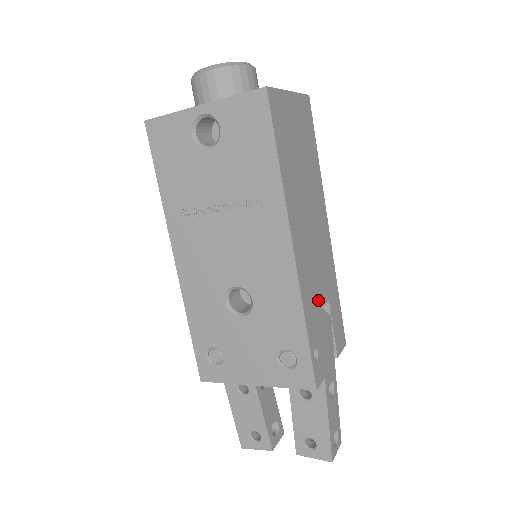
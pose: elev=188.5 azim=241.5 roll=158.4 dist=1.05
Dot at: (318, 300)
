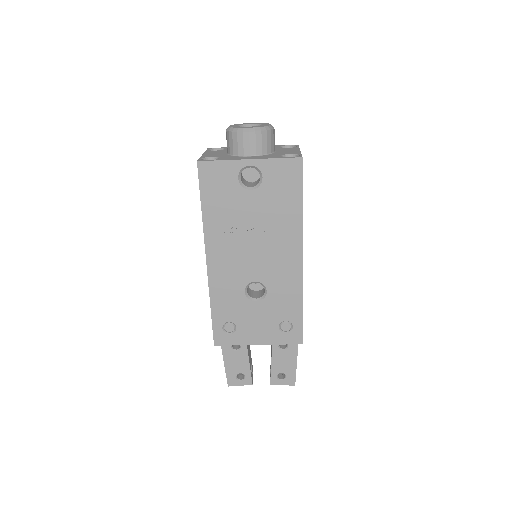
Dot at: occluded
